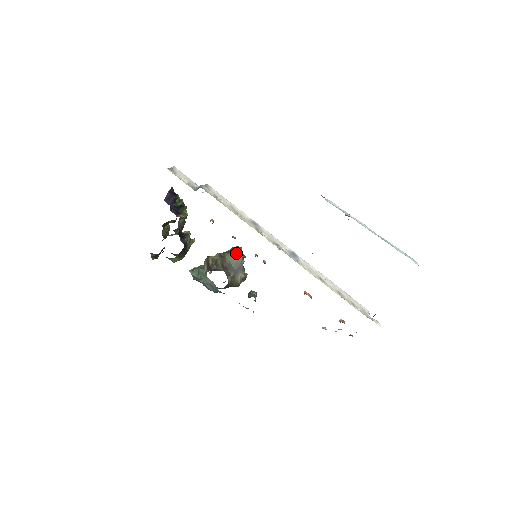
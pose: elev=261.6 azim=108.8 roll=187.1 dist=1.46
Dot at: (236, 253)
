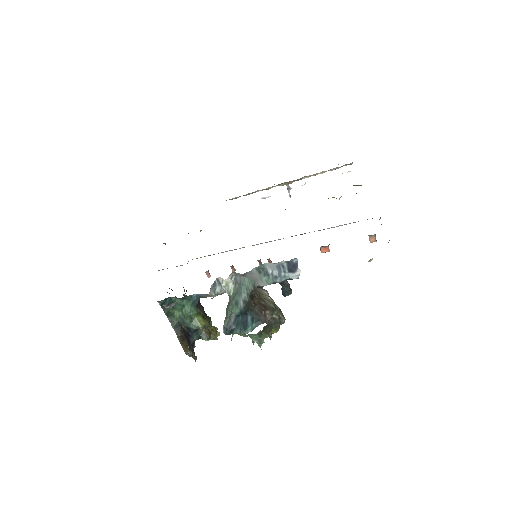
Dot at: occluded
